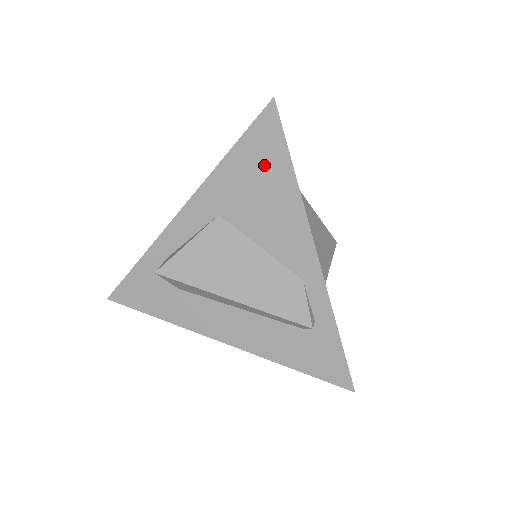
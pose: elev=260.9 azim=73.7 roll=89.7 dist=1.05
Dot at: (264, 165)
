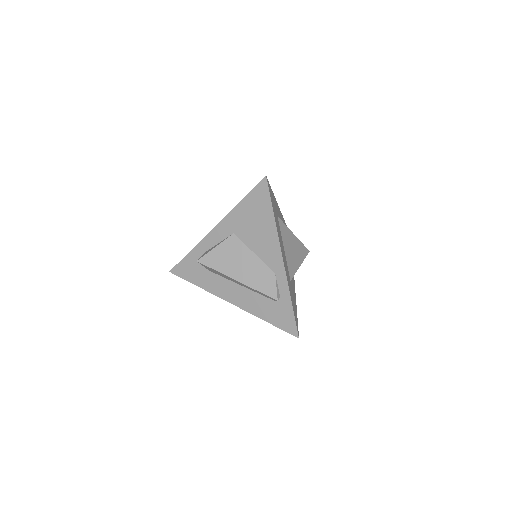
Dot at: (259, 210)
